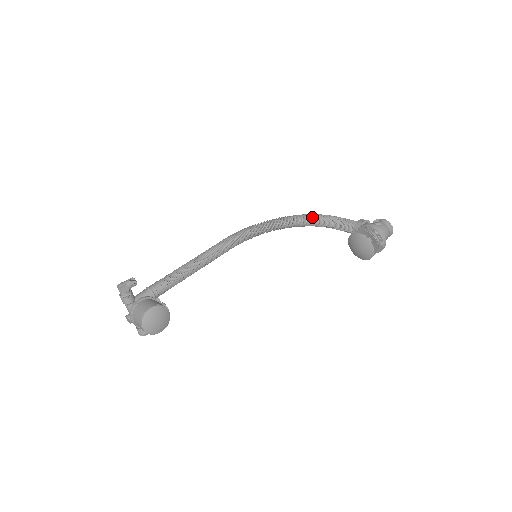
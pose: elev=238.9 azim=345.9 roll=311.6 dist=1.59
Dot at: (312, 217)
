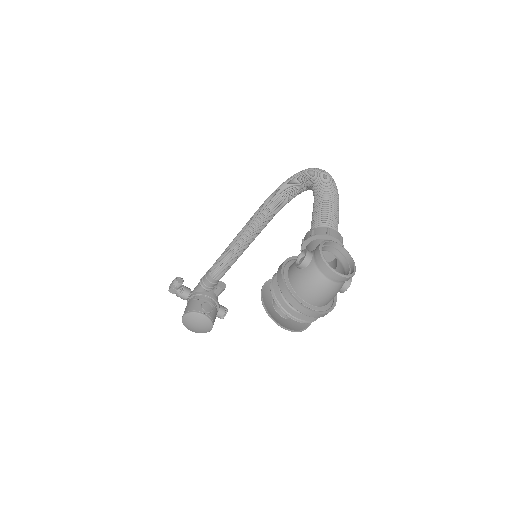
Dot at: (311, 185)
